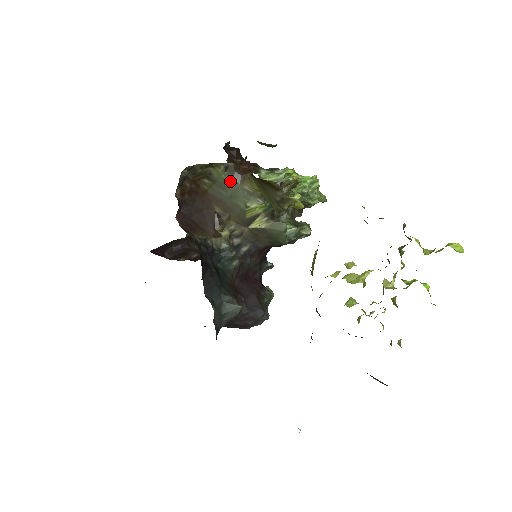
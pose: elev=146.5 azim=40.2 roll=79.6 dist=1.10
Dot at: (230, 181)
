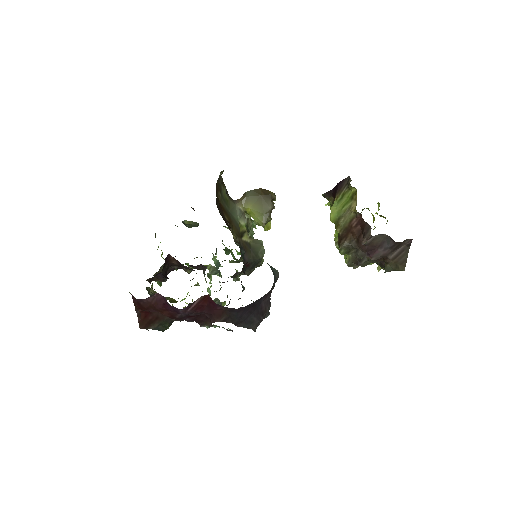
Dot at: (229, 201)
